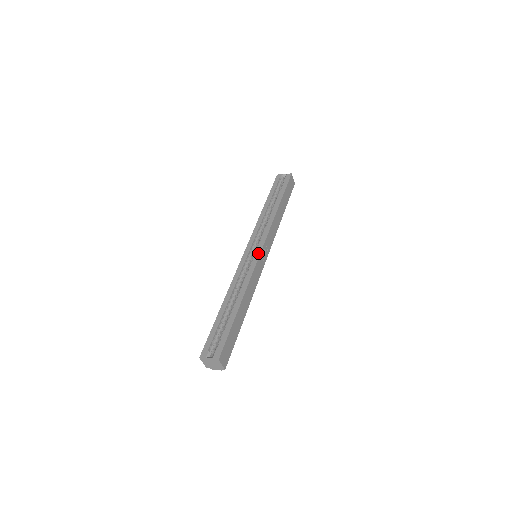
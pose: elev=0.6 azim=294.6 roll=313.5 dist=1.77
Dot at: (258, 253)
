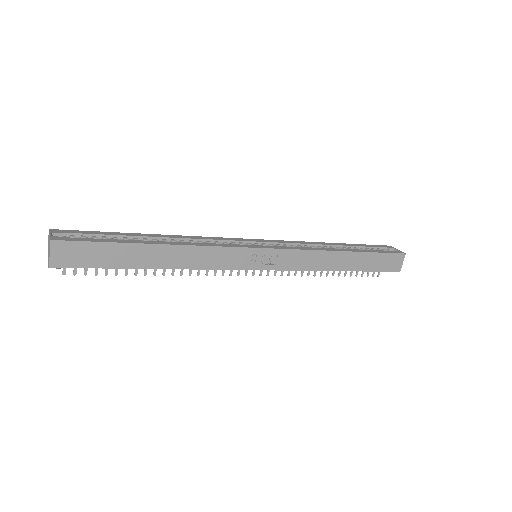
Dot at: (256, 246)
